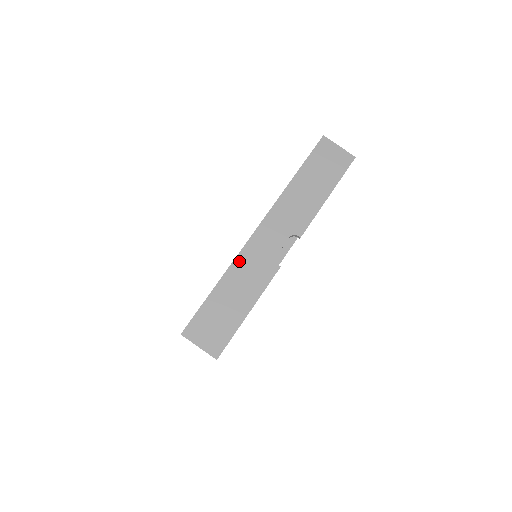
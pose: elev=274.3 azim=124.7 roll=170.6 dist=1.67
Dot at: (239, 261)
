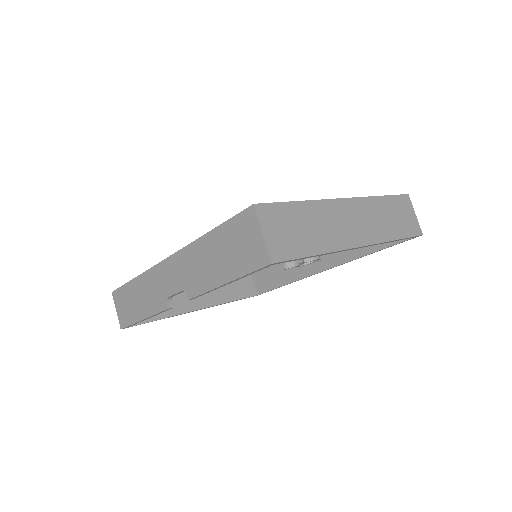
Dot at: (148, 275)
